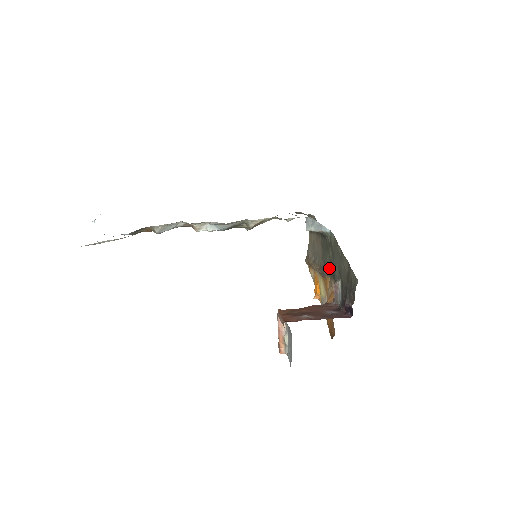
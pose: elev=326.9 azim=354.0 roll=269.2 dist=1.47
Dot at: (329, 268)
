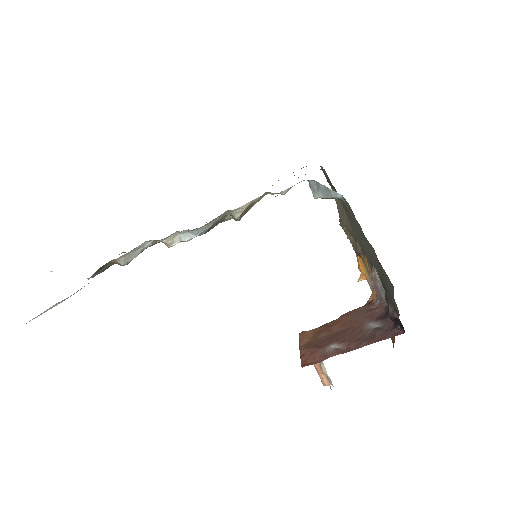
Dot at: (361, 245)
